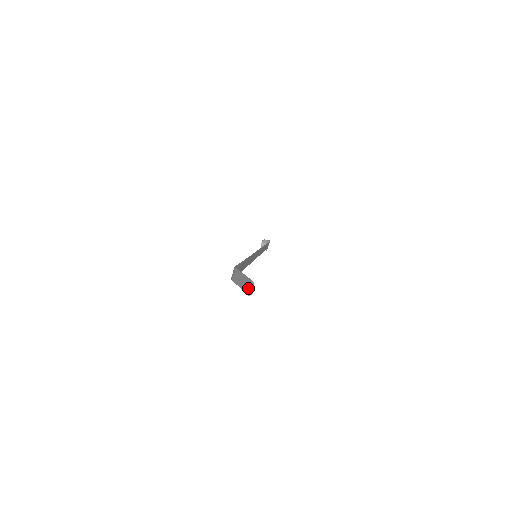
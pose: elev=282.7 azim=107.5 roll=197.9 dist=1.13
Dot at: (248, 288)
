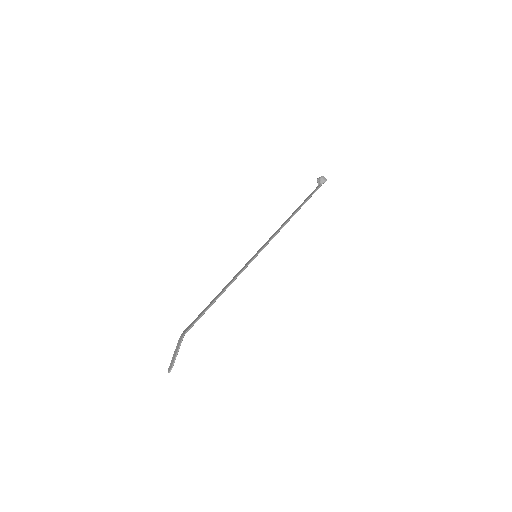
Dot at: (170, 366)
